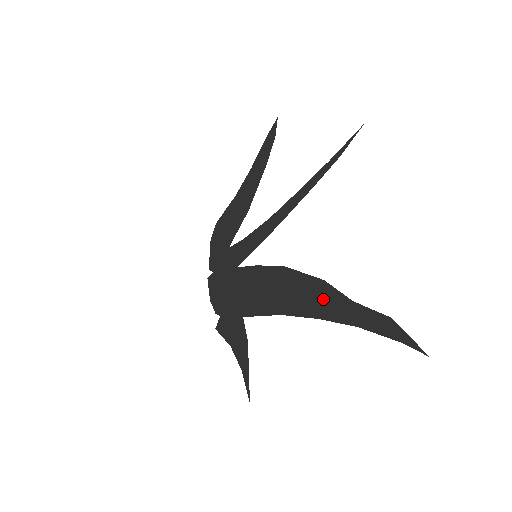
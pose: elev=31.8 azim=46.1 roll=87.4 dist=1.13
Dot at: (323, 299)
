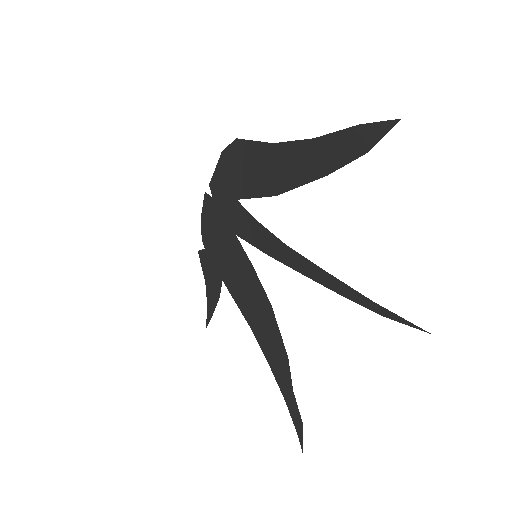
Dot at: (279, 364)
